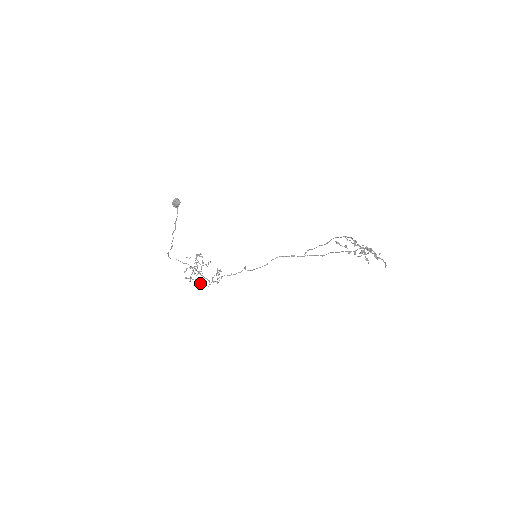
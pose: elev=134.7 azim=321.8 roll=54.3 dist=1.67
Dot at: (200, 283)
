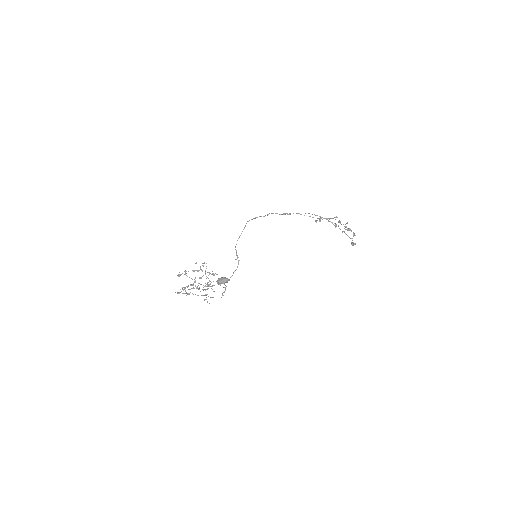
Dot at: occluded
